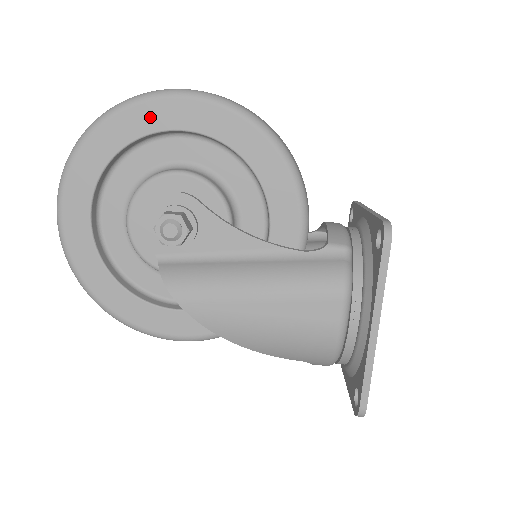
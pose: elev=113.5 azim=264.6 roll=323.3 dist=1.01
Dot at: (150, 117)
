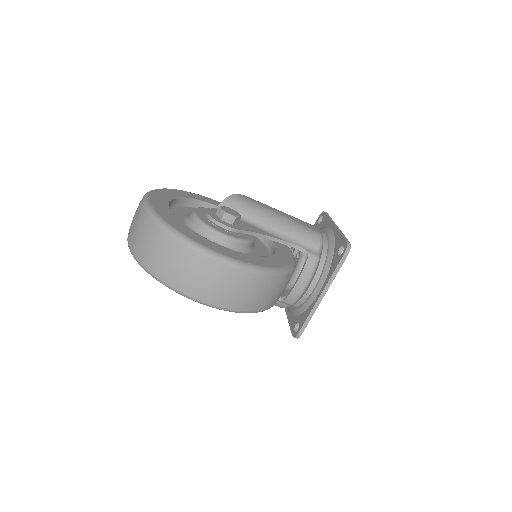
Dot at: occluded
